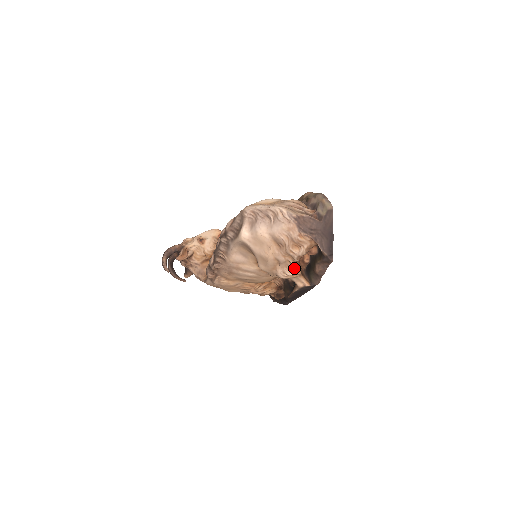
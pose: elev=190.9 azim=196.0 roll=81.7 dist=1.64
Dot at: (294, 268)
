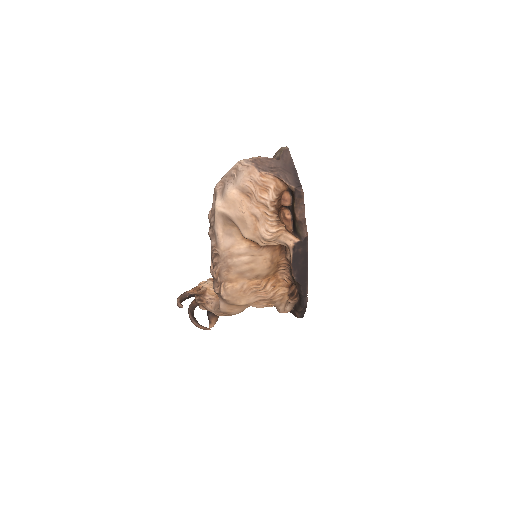
Dot at: (275, 222)
